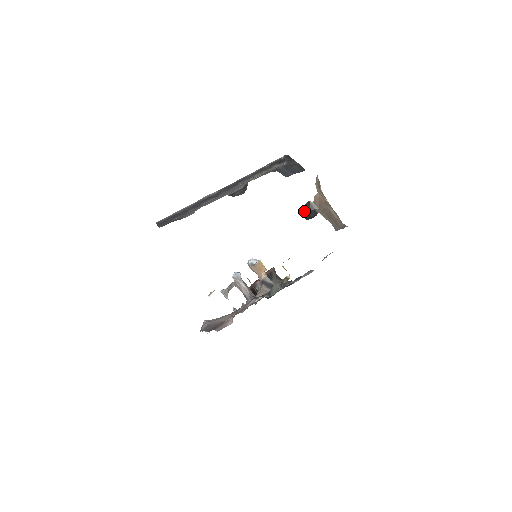
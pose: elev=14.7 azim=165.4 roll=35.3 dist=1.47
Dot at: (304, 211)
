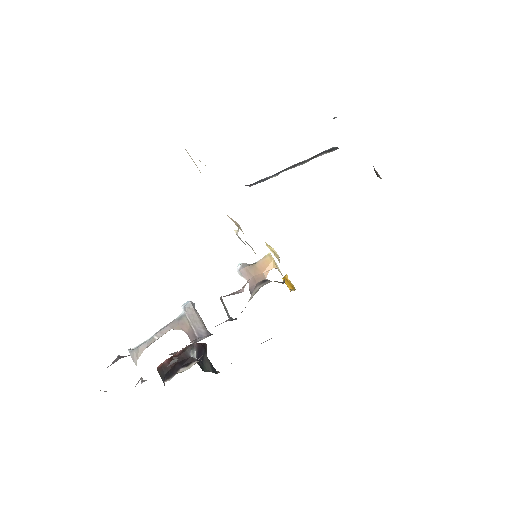
Dot at: (375, 171)
